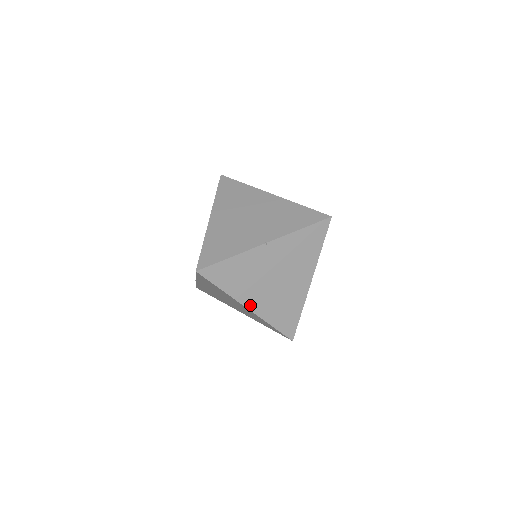
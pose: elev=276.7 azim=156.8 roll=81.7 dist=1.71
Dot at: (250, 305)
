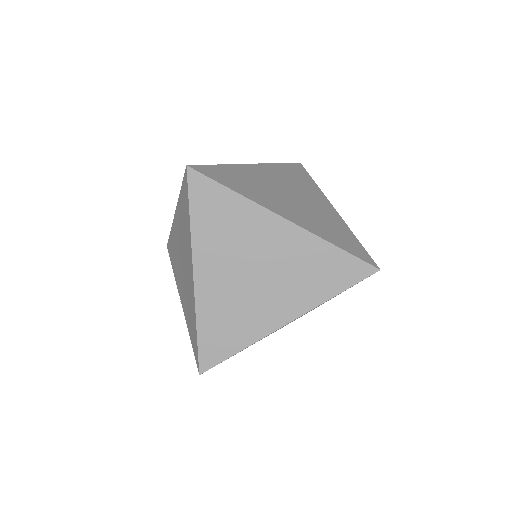
Dot at: occluded
